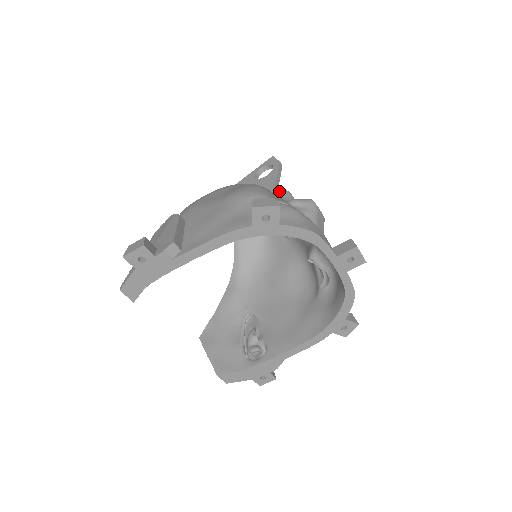
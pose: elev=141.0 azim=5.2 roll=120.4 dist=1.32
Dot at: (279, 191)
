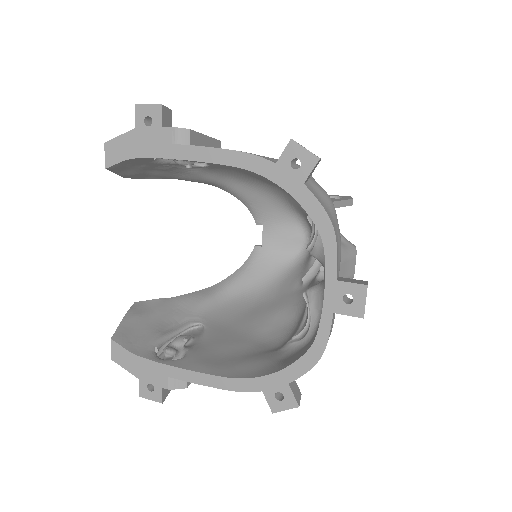
Dot at: occluded
